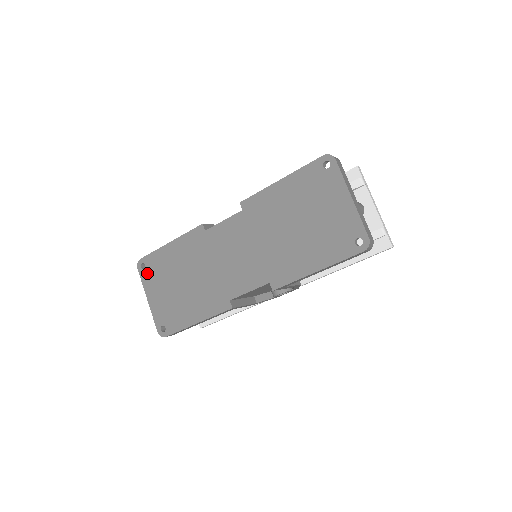
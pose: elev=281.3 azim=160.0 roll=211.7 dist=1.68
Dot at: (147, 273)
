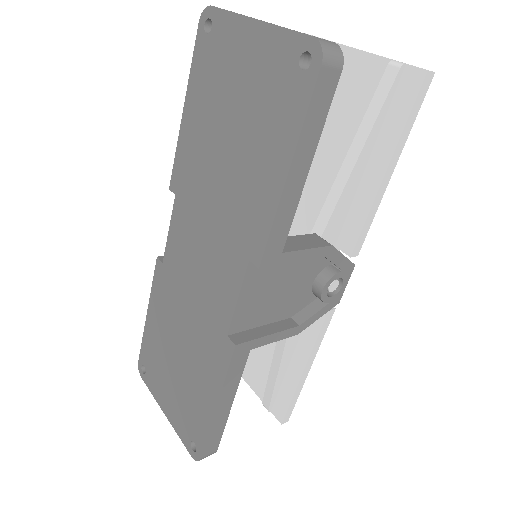
Dot at: (149, 376)
